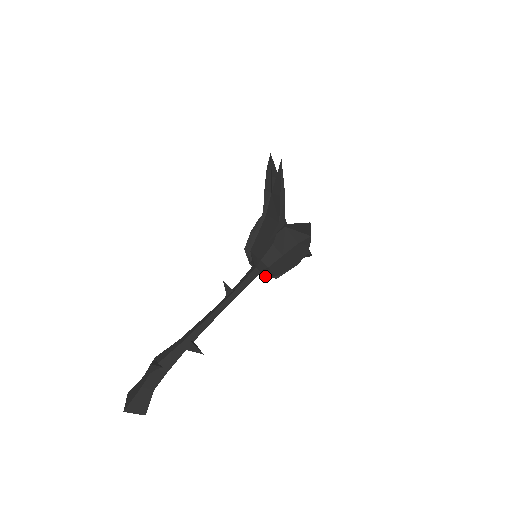
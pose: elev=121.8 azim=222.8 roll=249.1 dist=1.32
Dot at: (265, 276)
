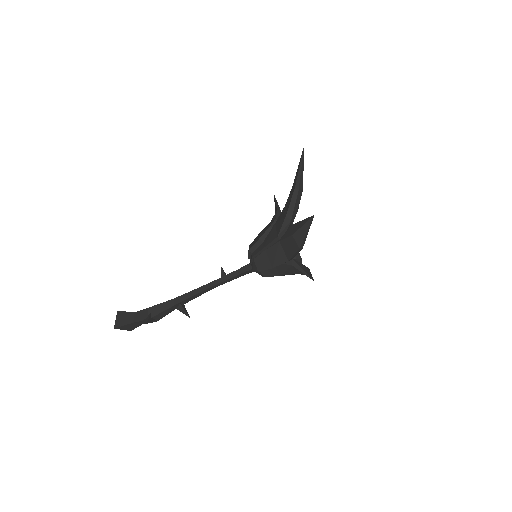
Dot at: occluded
